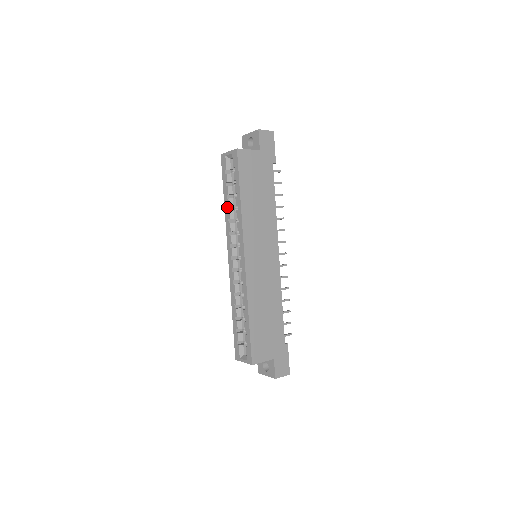
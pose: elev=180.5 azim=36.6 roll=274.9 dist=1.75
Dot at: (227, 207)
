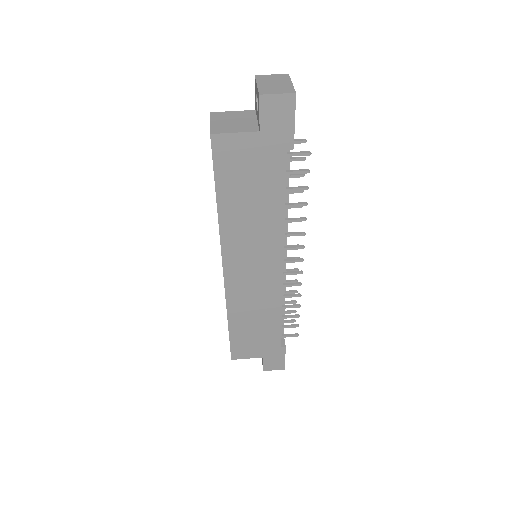
Dot at: occluded
